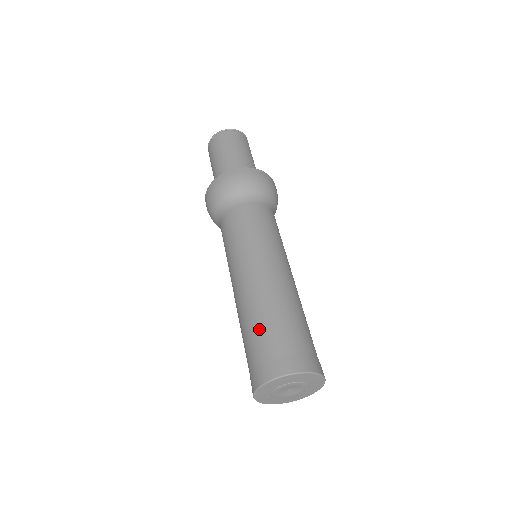
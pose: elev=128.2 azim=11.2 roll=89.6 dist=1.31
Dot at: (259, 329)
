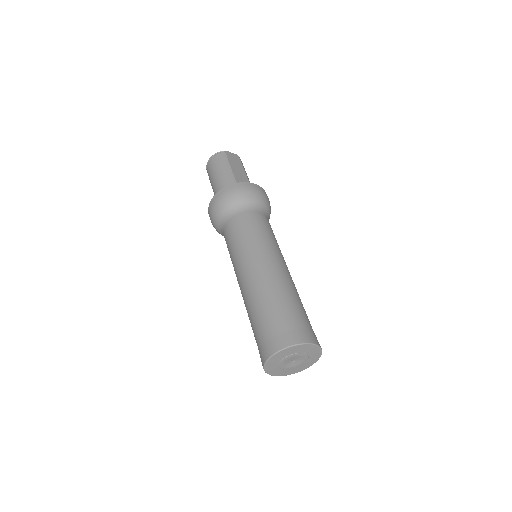
Dot at: (252, 329)
